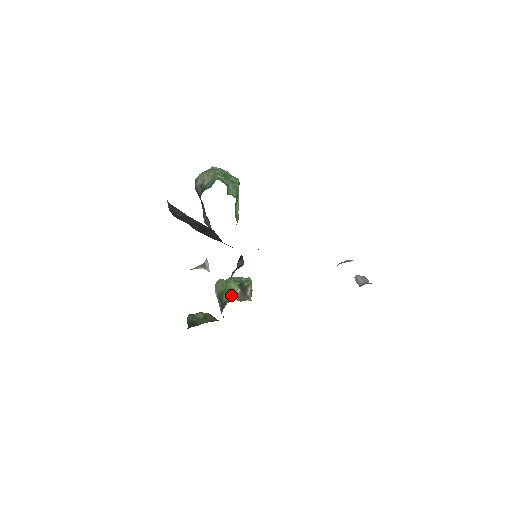
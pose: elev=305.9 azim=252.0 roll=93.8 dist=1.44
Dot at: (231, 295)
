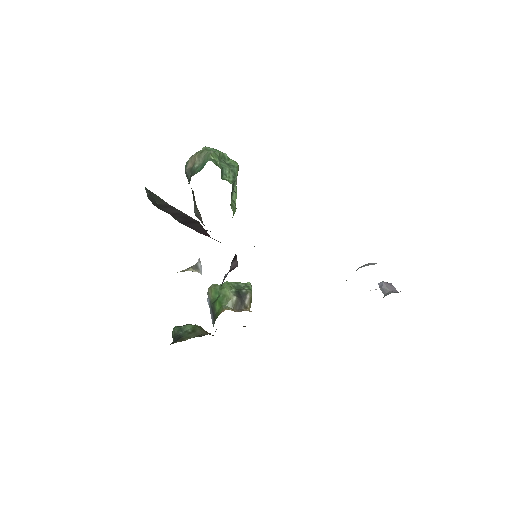
Dot at: (225, 304)
